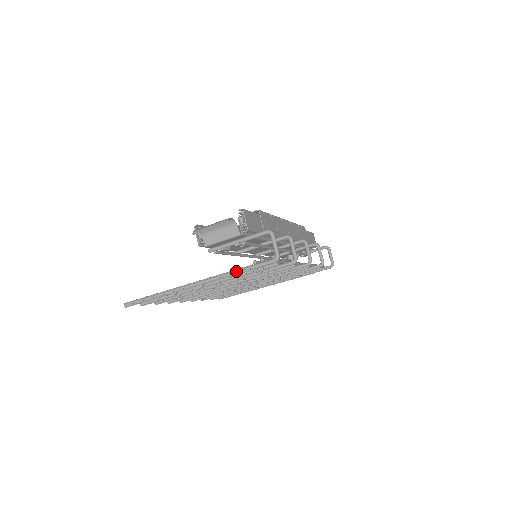
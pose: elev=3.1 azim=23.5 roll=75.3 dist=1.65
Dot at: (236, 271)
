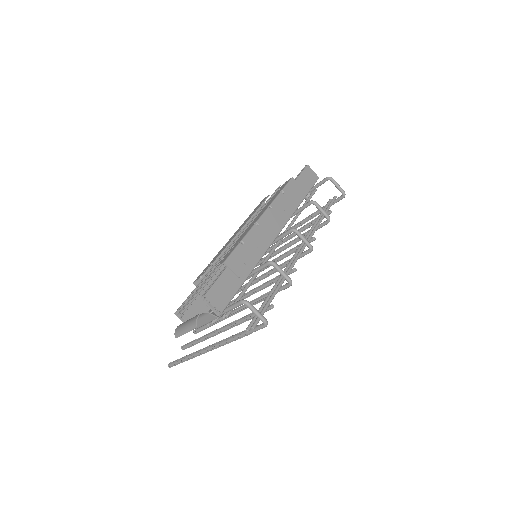
Dot at: (236, 338)
